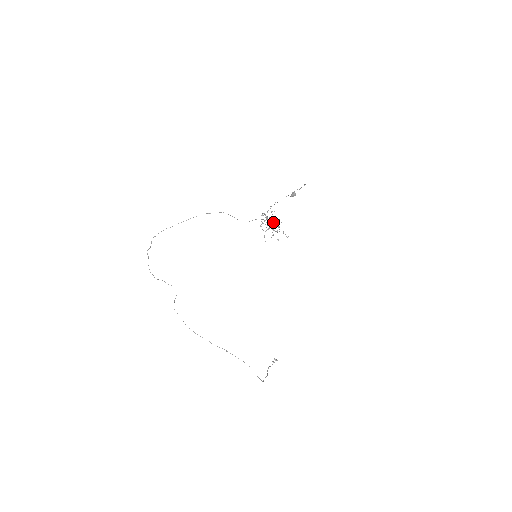
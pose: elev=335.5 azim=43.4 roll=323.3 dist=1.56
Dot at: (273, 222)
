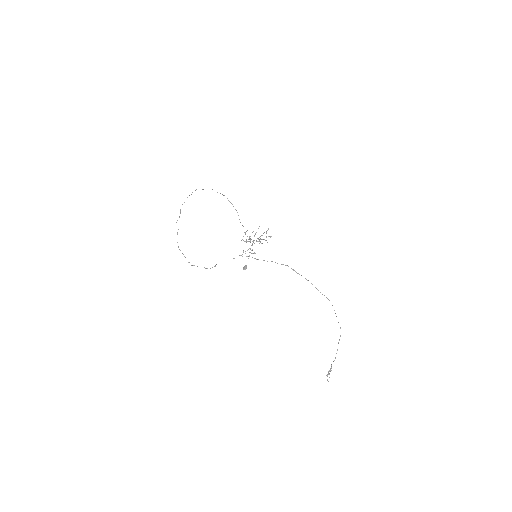
Dot at: (254, 235)
